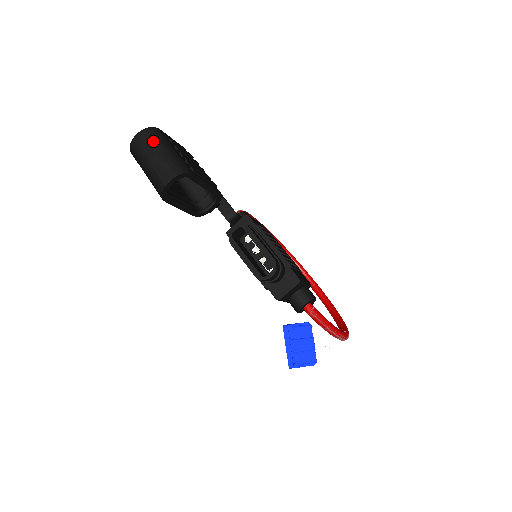
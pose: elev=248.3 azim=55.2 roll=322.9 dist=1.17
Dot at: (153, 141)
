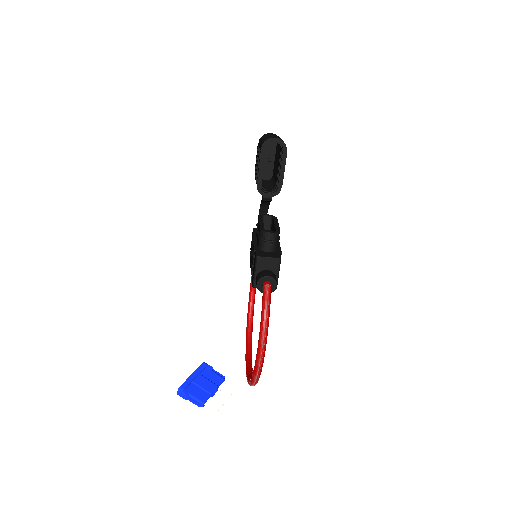
Dot at: (278, 136)
